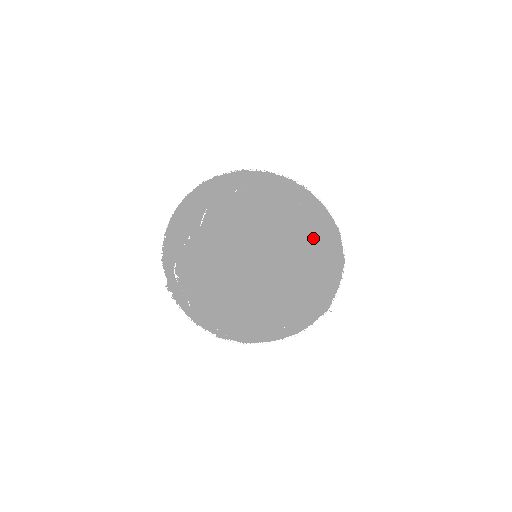
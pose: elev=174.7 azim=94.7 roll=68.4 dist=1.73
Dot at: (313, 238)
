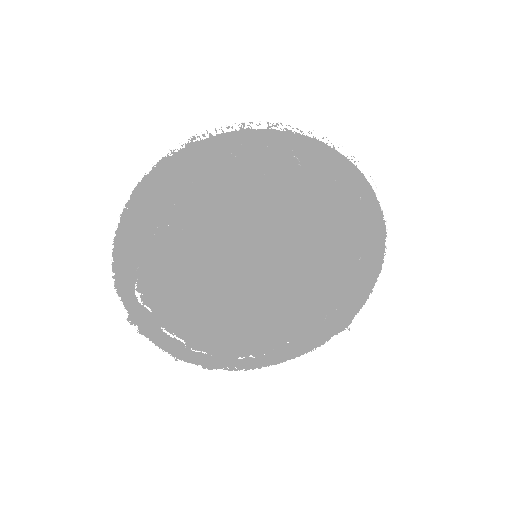
Dot at: (342, 217)
